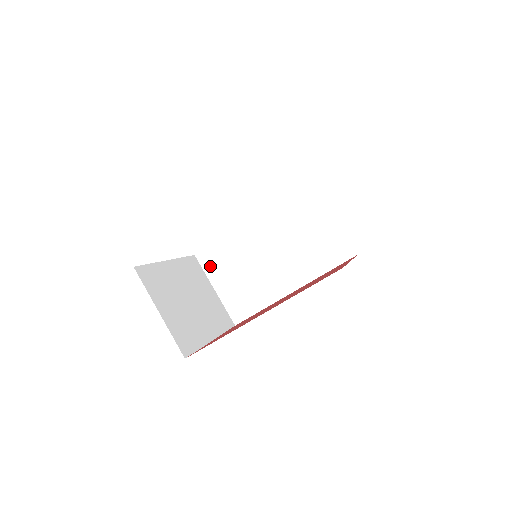
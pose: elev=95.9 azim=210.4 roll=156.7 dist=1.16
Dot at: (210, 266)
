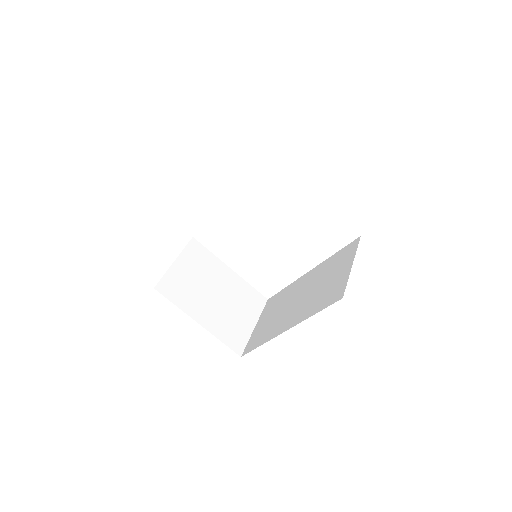
Dot at: (267, 308)
